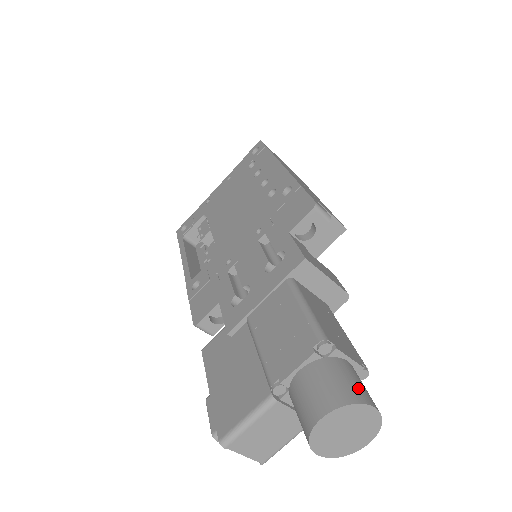
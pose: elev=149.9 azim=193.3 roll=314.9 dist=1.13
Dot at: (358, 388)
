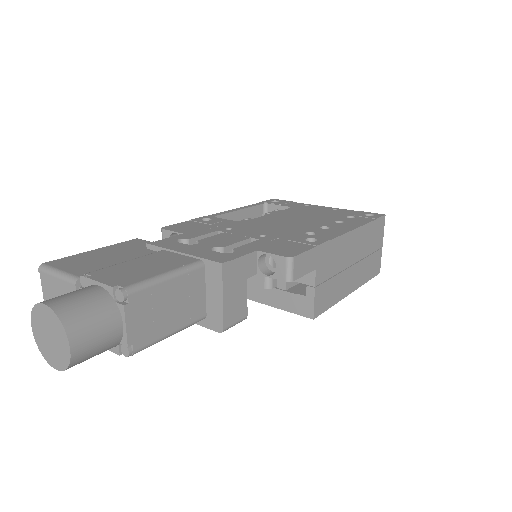
Dot at: (87, 331)
